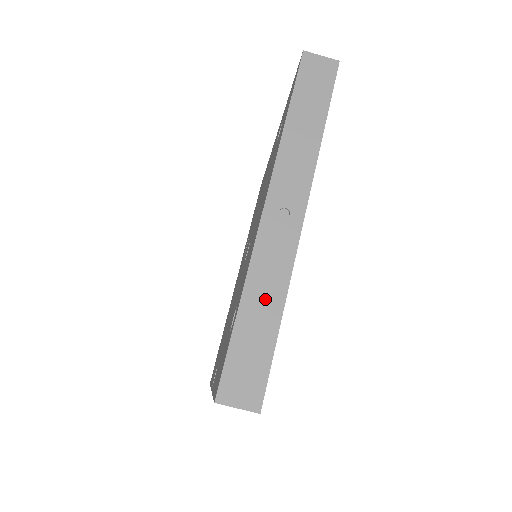
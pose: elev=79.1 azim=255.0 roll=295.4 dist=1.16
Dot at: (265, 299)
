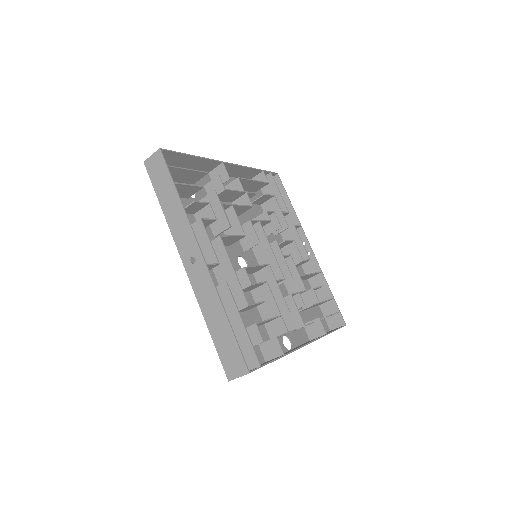
Dot at: (214, 313)
